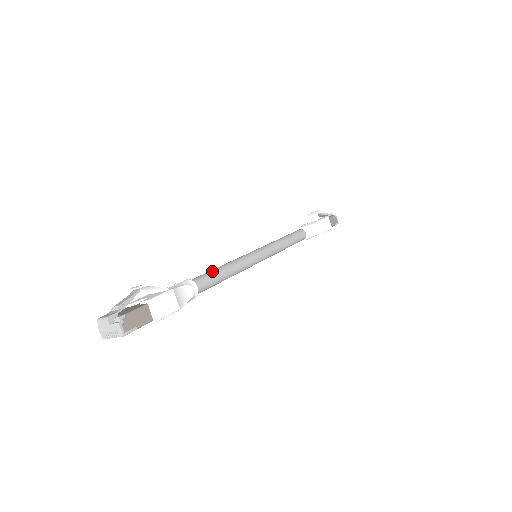
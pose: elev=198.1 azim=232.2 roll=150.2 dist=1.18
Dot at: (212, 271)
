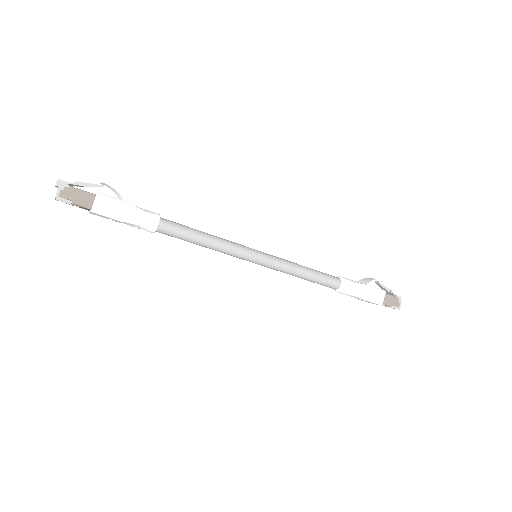
Dot at: occluded
